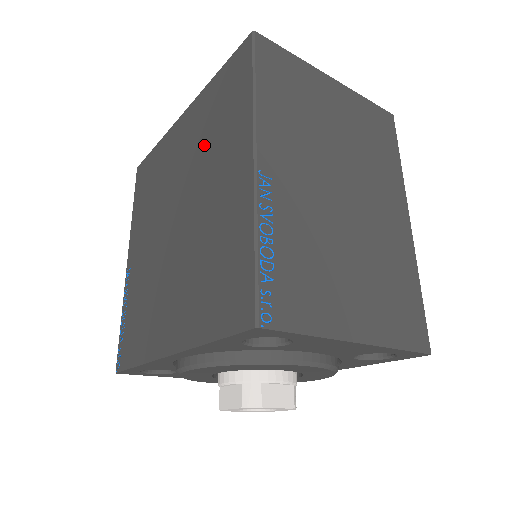
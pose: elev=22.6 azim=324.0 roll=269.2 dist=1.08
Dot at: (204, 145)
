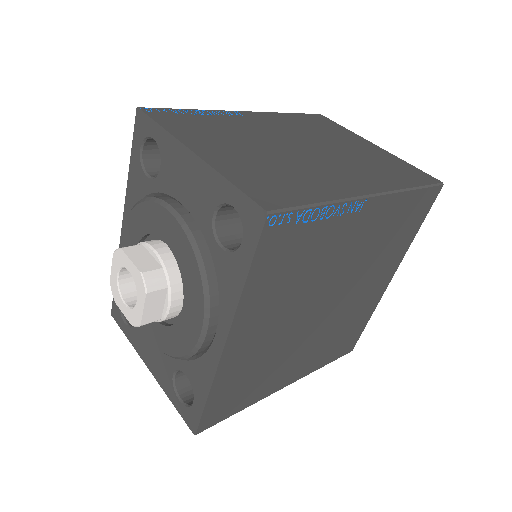
Dot at: occluded
